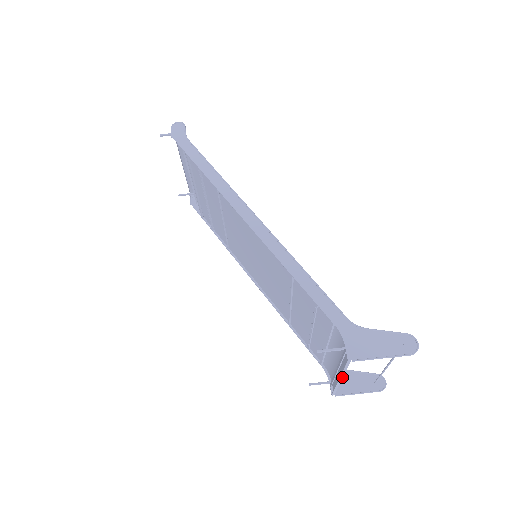
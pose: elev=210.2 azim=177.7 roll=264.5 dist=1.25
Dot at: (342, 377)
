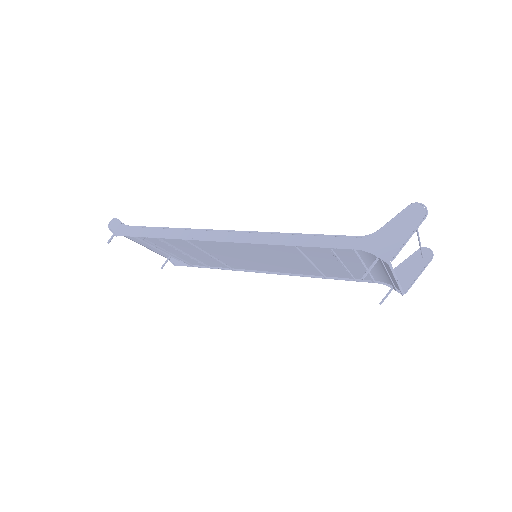
Dot at: (396, 278)
